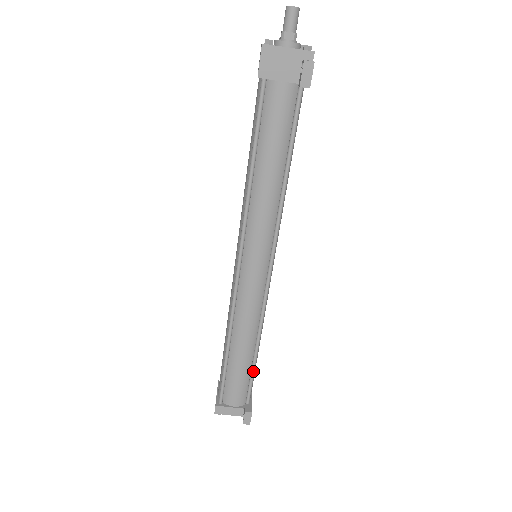
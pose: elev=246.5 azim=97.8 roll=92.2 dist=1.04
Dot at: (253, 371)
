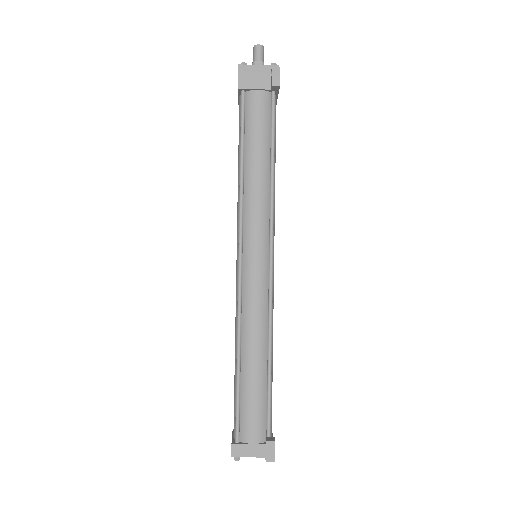
Dot at: (269, 389)
